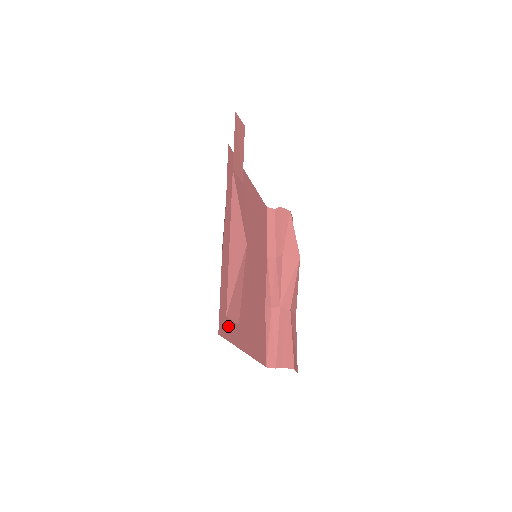
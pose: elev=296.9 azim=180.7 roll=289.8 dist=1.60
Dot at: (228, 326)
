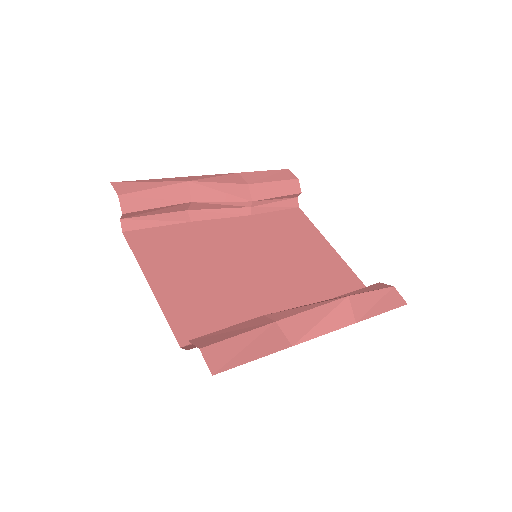
Dot at: (145, 246)
